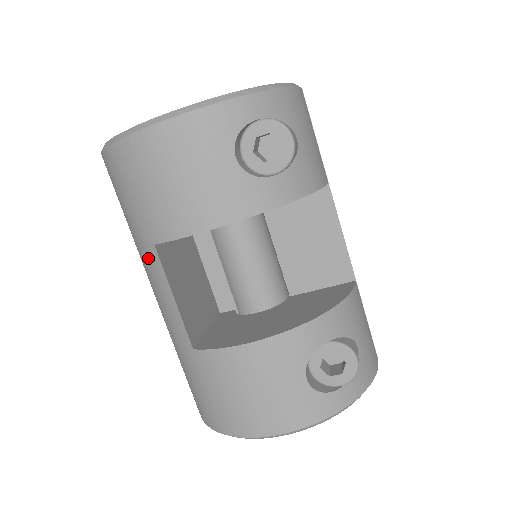
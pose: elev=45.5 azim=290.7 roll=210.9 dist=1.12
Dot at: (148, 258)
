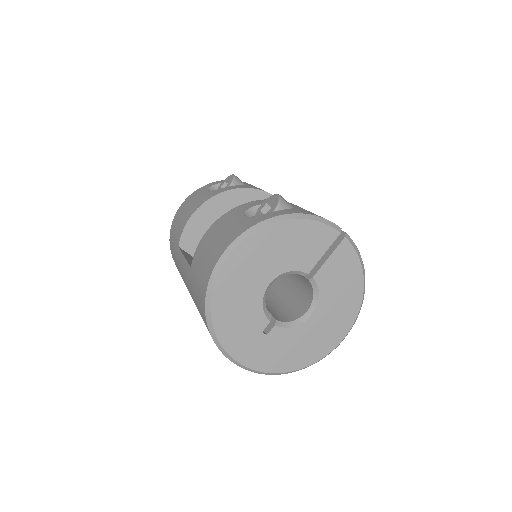
Dot at: (179, 262)
